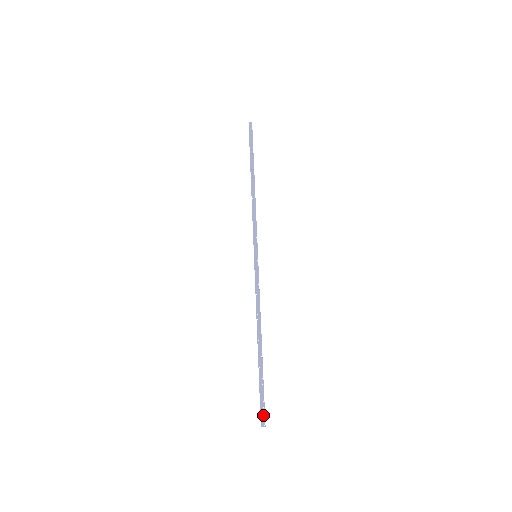
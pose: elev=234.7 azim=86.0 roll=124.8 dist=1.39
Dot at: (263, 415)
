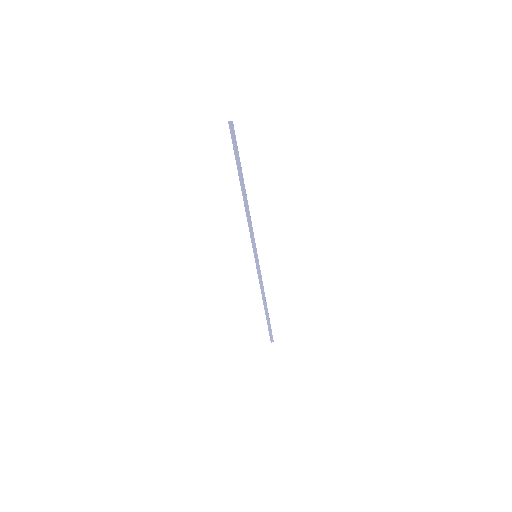
Dot at: (272, 338)
